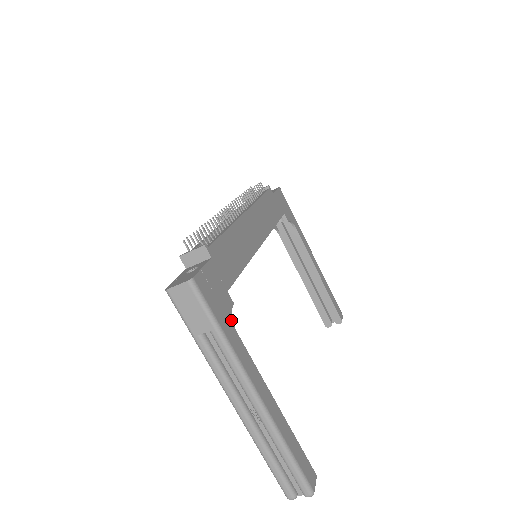
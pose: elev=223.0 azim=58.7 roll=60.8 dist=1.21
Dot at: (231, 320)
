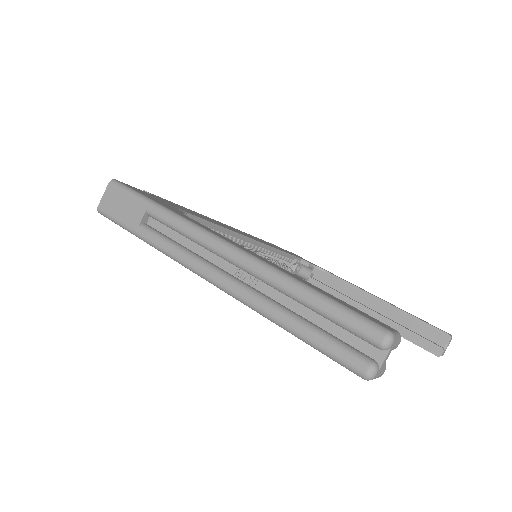
Dot at: (179, 212)
